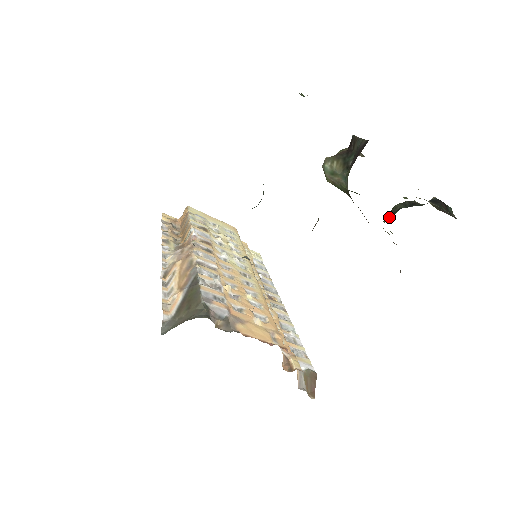
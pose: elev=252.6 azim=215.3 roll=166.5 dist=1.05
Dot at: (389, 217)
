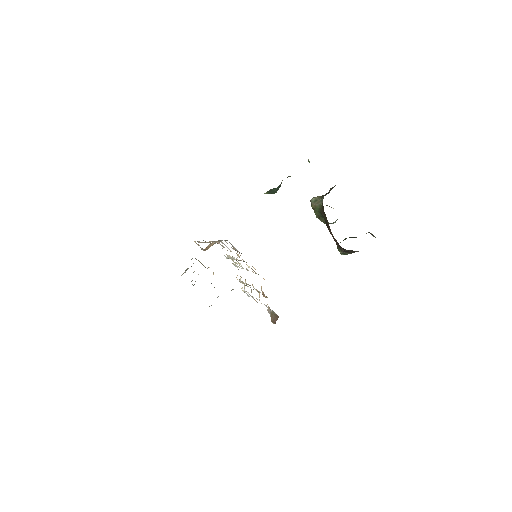
Dot at: occluded
